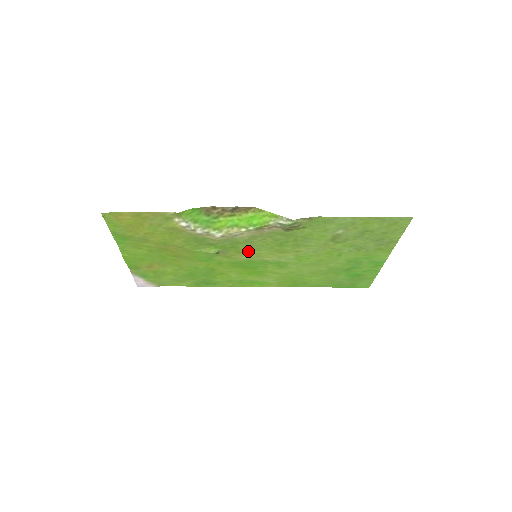
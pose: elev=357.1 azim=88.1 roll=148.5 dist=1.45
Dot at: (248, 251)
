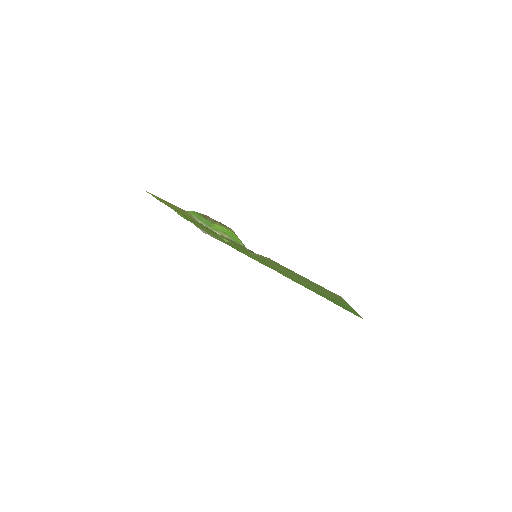
Dot at: occluded
